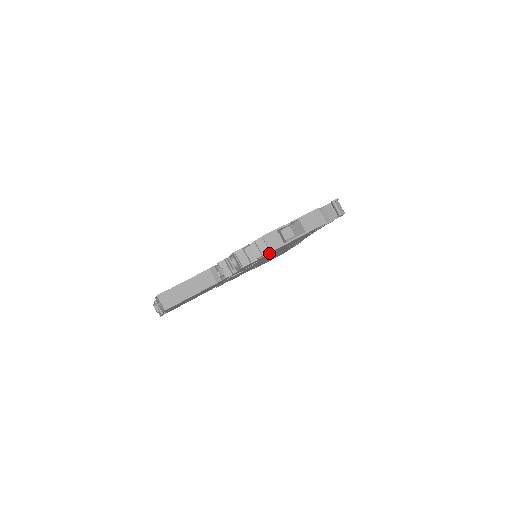
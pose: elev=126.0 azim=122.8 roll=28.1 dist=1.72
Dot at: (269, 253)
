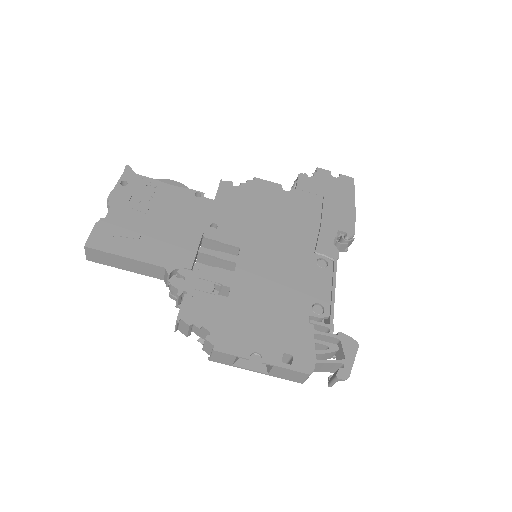
Dot at: occluded
